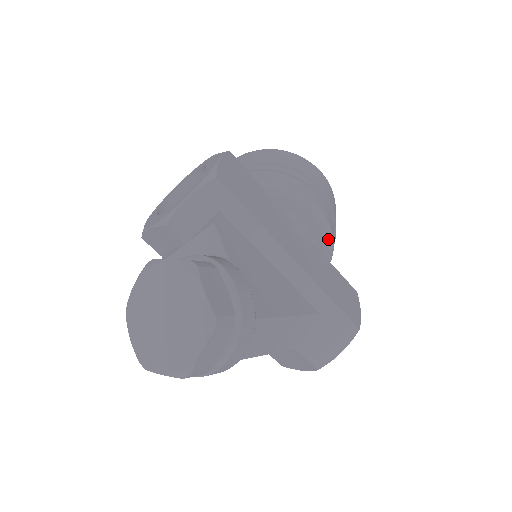
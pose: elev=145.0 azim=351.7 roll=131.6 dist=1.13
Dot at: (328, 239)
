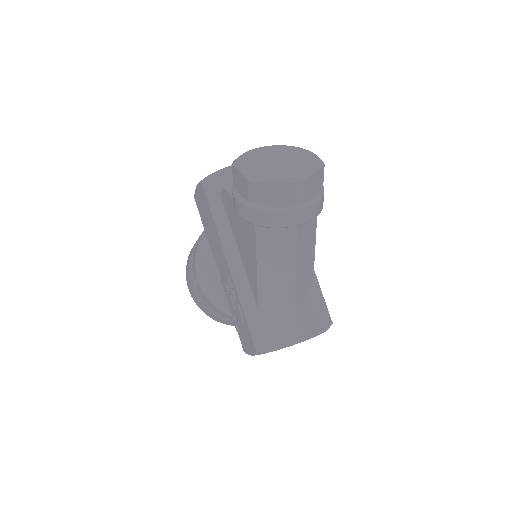
Dot at: occluded
